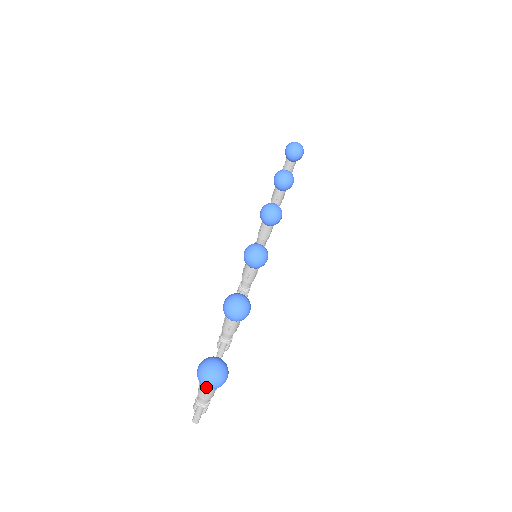
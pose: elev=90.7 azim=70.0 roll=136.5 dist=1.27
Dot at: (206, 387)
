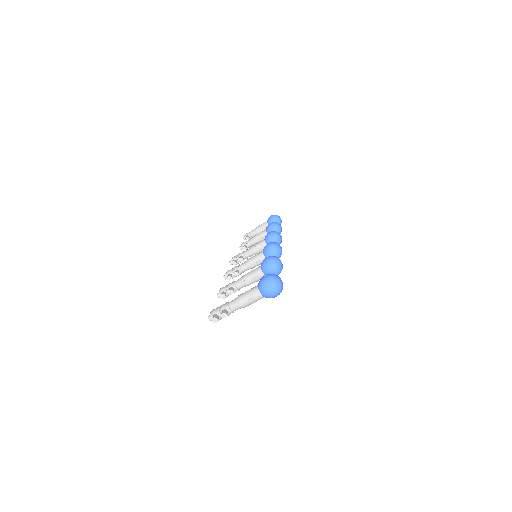
Dot at: (268, 290)
